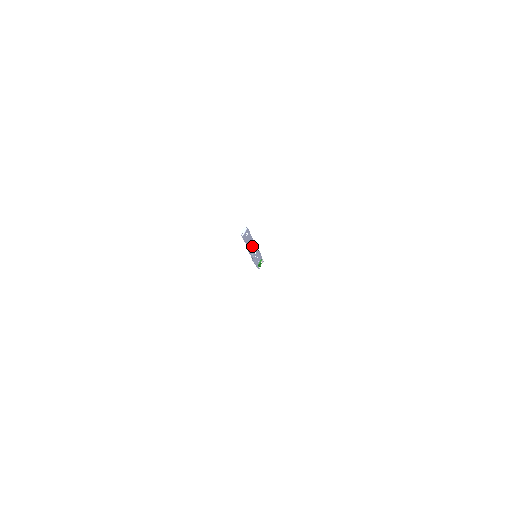
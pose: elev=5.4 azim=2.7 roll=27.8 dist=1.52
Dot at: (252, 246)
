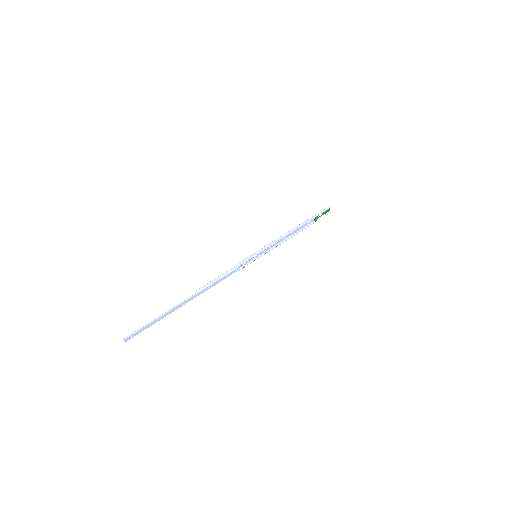
Dot at: (190, 299)
